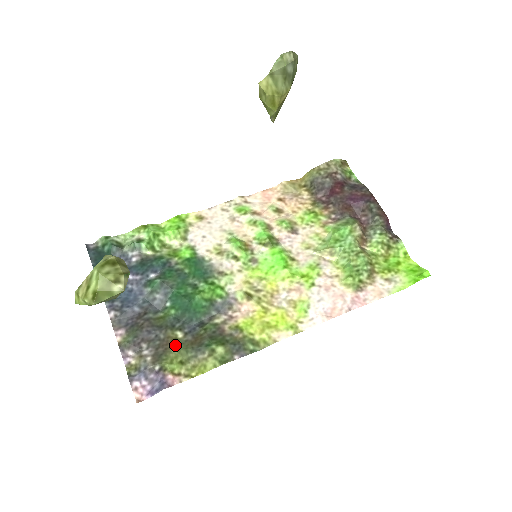
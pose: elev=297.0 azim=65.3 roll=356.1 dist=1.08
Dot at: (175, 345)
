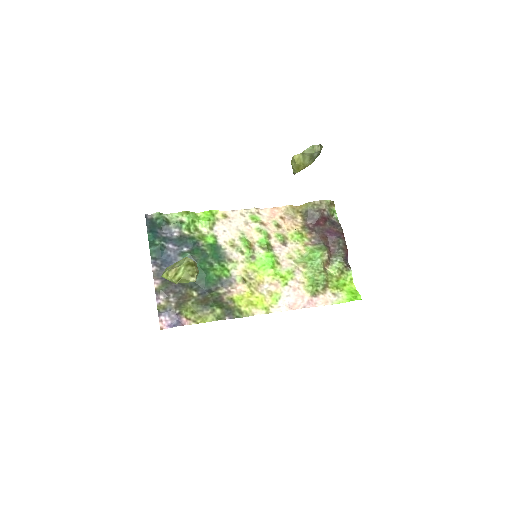
Dot at: (191, 300)
